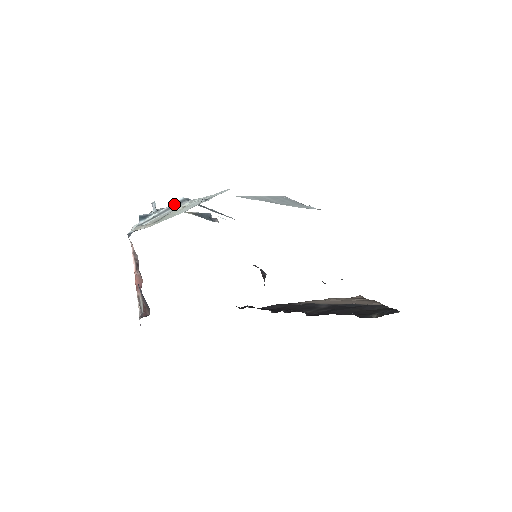
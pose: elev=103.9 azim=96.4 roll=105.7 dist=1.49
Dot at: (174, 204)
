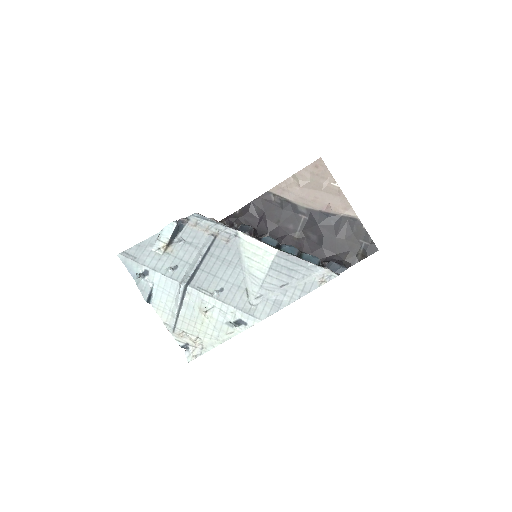
Dot at: (182, 297)
